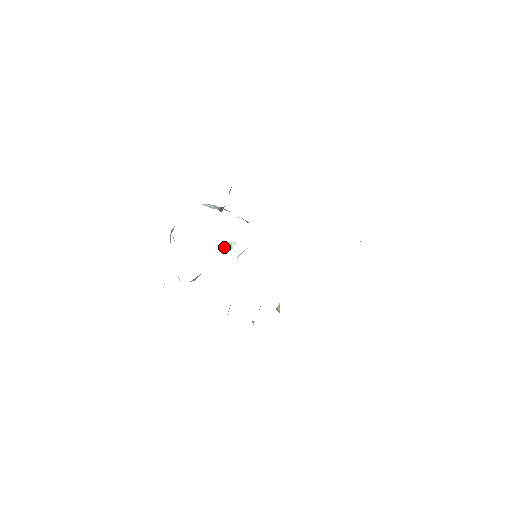
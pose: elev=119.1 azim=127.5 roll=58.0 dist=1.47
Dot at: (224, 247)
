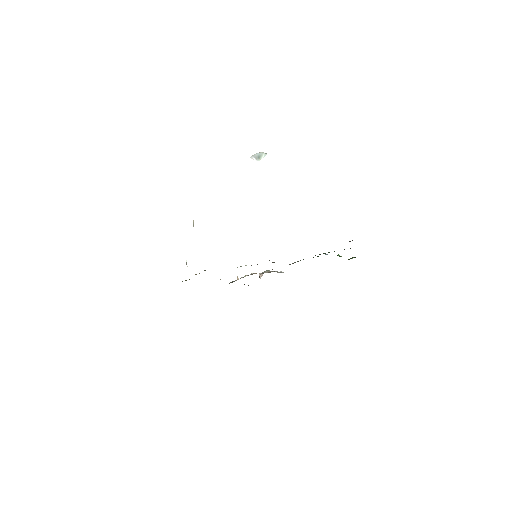
Dot at: (254, 155)
